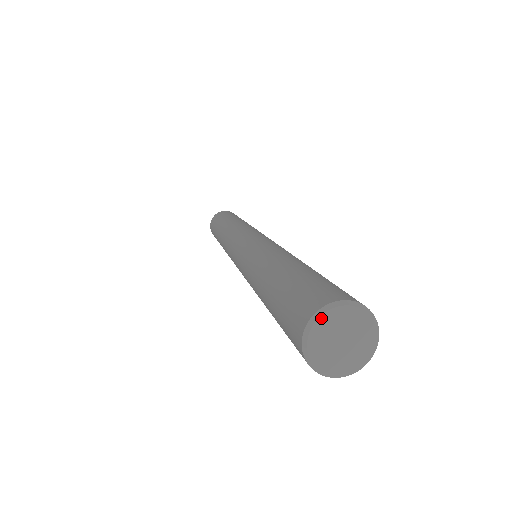
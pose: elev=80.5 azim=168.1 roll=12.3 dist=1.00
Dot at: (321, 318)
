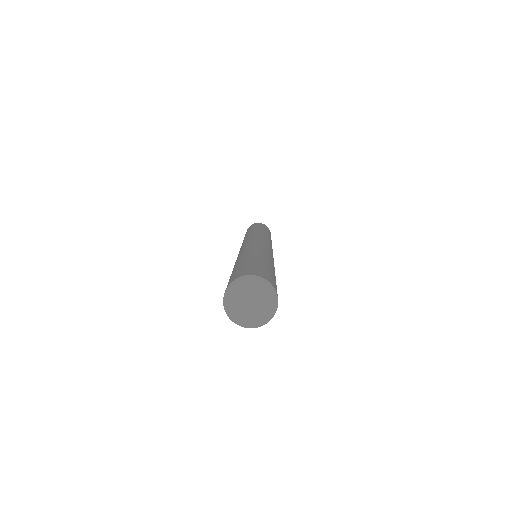
Dot at: (237, 284)
